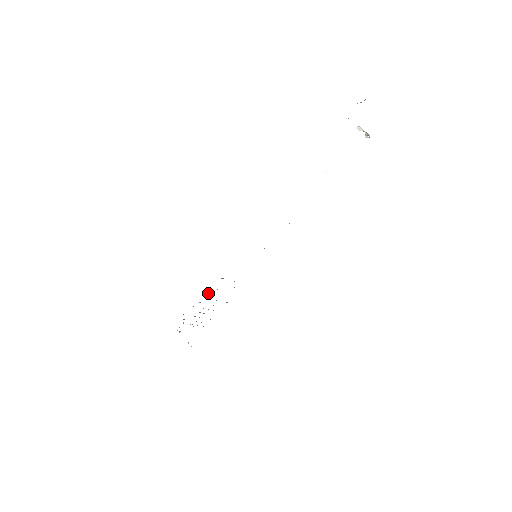
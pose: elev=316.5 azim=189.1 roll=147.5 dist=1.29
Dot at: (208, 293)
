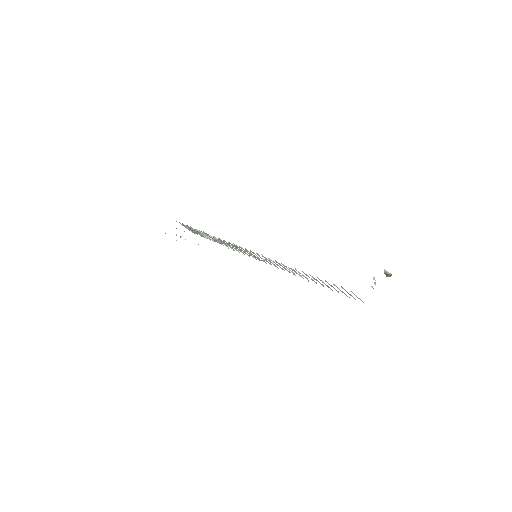
Dot at: (211, 236)
